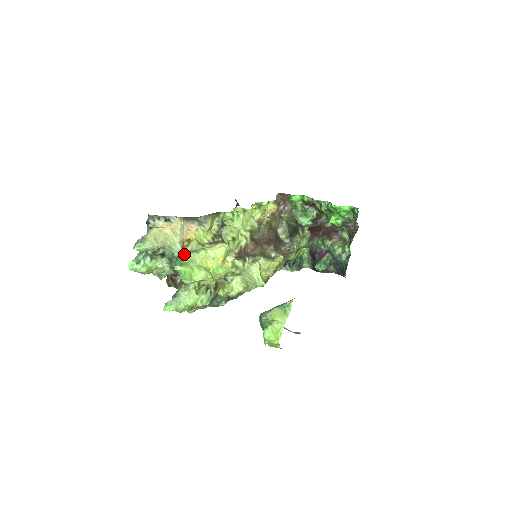
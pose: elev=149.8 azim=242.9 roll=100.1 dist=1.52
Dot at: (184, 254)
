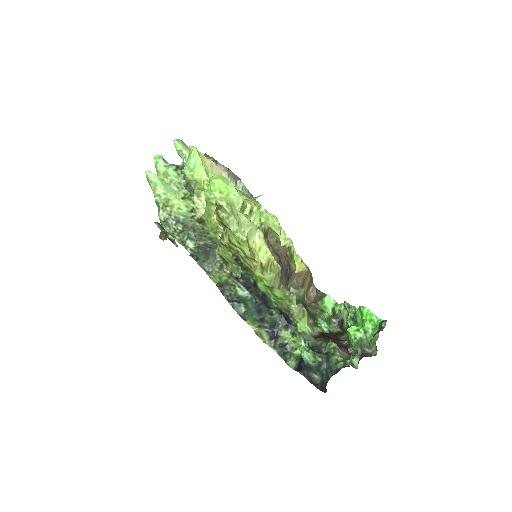
Dot at: occluded
